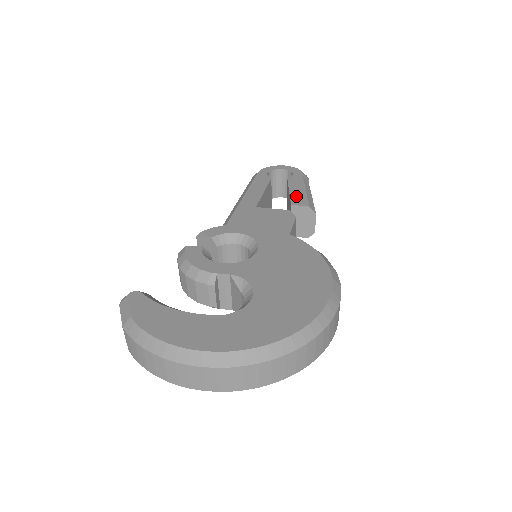
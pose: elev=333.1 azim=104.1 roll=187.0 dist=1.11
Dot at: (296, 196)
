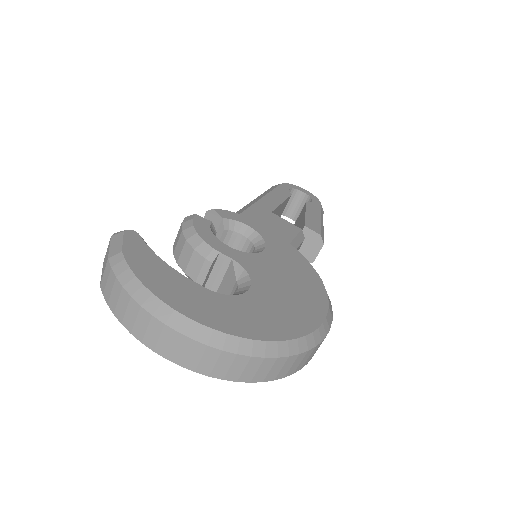
Dot at: (311, 220)
